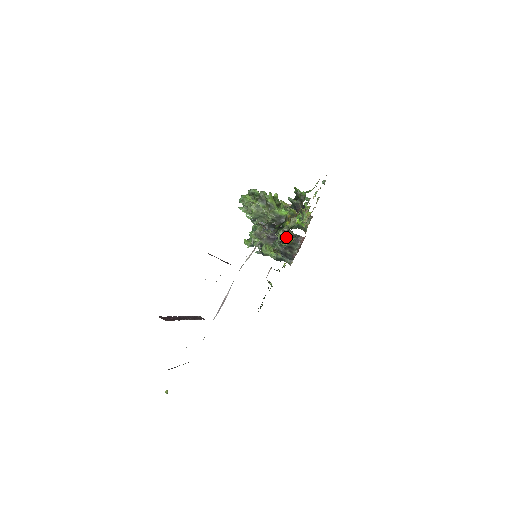
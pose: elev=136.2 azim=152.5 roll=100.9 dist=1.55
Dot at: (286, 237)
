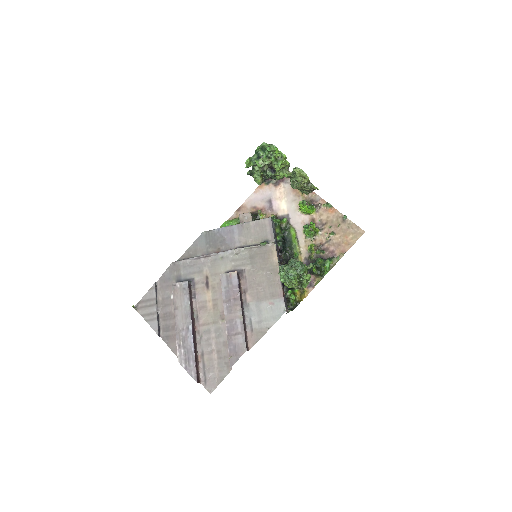
Dot at: occluded
